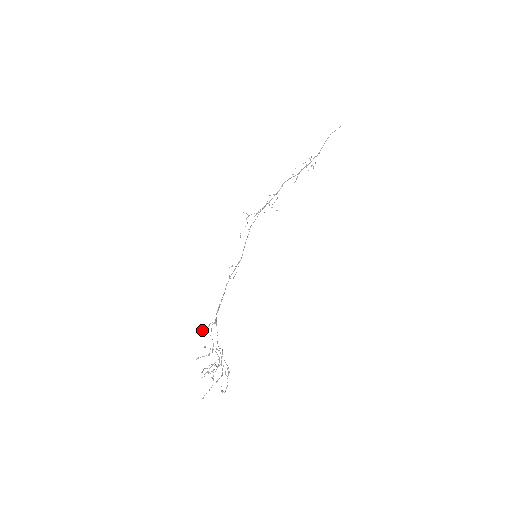
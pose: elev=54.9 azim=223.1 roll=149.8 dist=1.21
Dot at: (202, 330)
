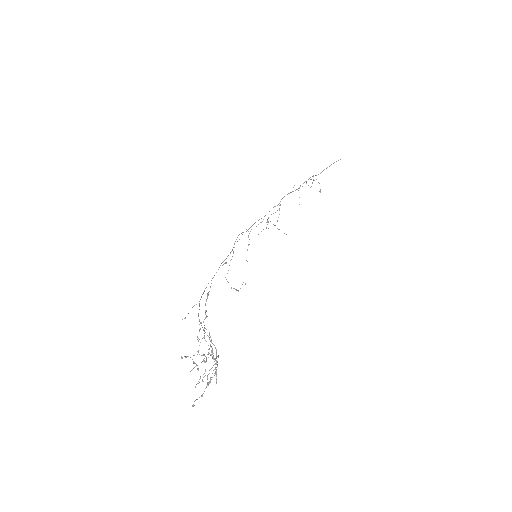
Dot at: (185, 317)
